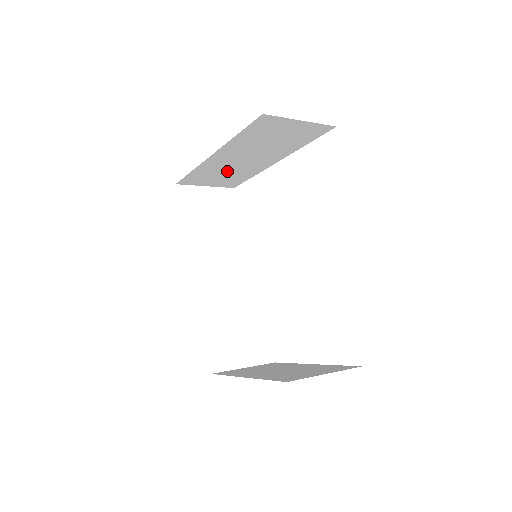
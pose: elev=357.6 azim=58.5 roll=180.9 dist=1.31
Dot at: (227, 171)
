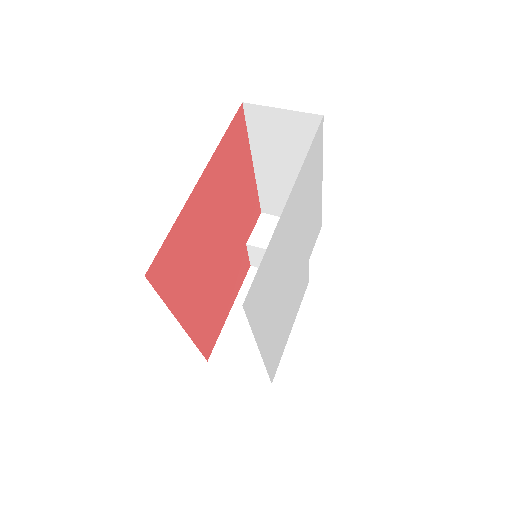
Dot at: occluded
